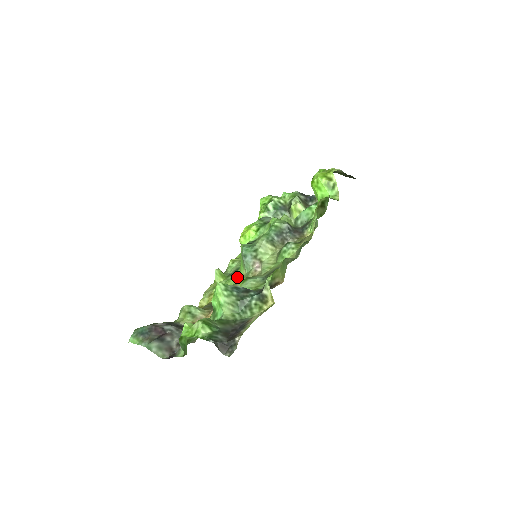
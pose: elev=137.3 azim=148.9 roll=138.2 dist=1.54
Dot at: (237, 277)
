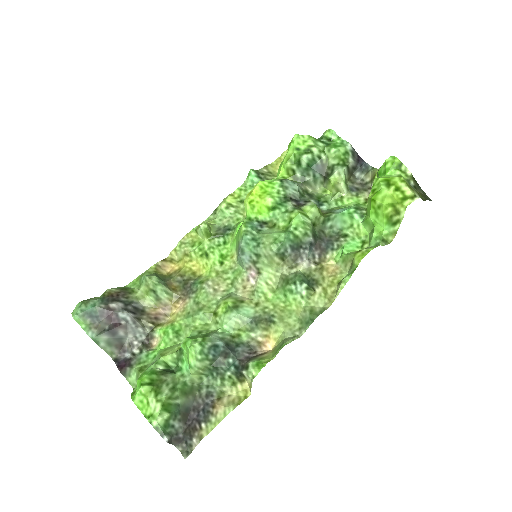
Dot at: (225, 250)
